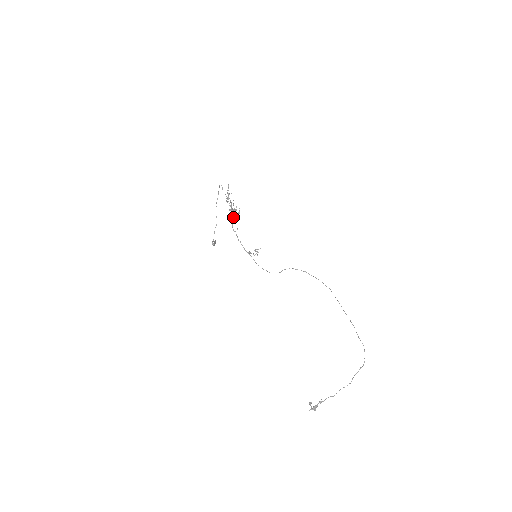
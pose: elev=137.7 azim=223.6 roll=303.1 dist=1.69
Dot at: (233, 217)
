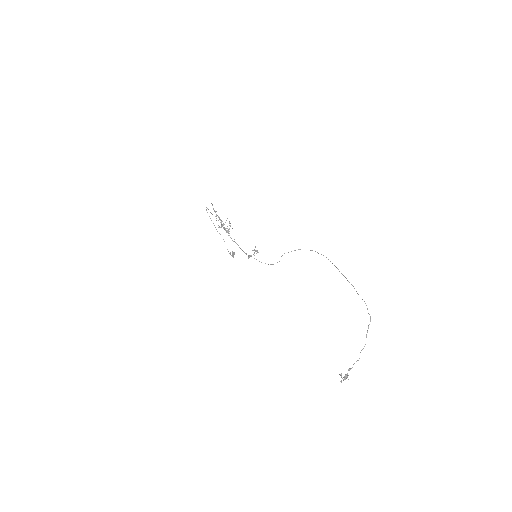
Dot at: (226, 231)
